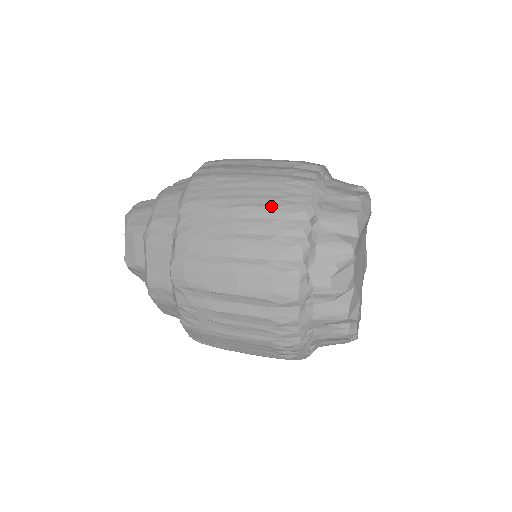
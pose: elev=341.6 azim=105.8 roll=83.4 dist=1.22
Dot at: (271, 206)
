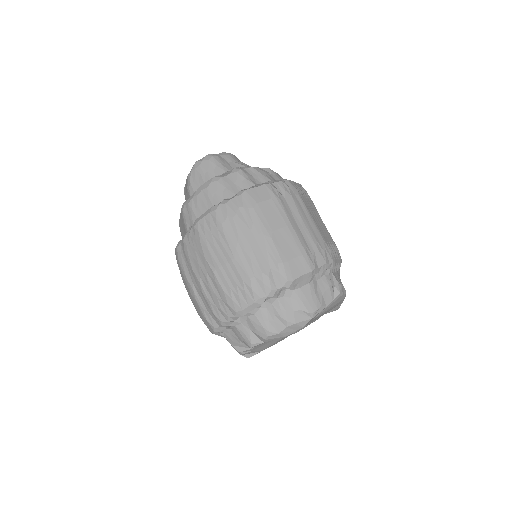
Dot at: (223, 289)
